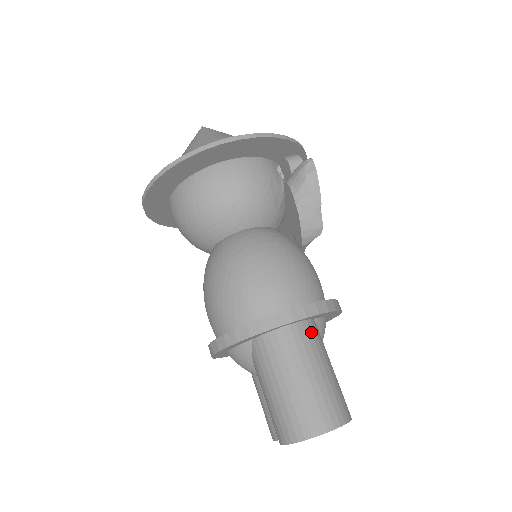
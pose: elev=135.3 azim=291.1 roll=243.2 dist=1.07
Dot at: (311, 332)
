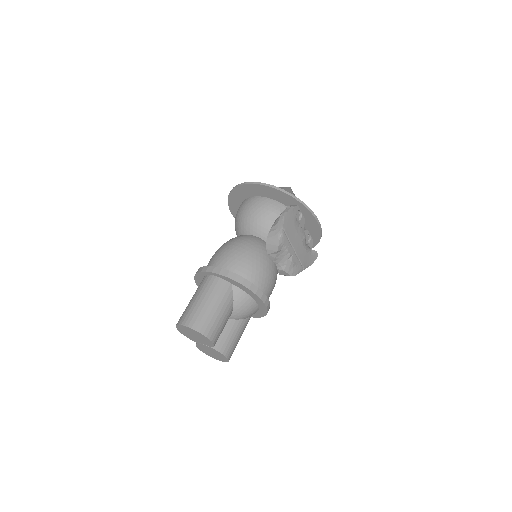
Dot at: (220, 285)
